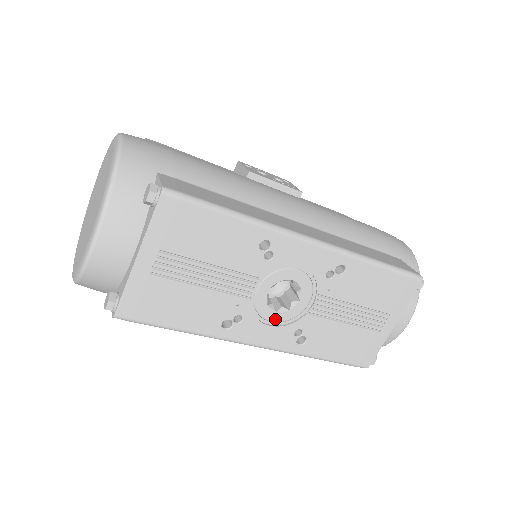
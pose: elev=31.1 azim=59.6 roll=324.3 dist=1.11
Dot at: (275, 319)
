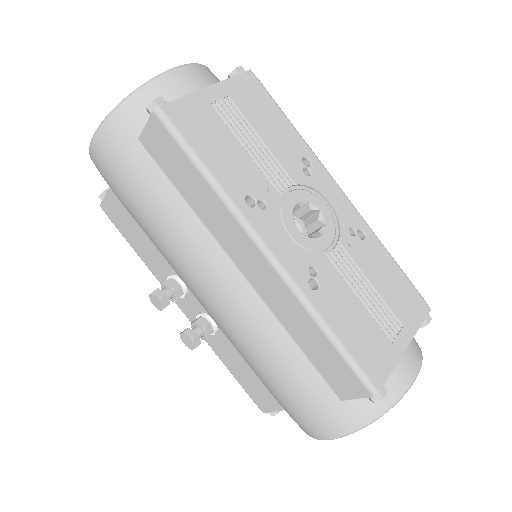
Dot at: (295, 237)
